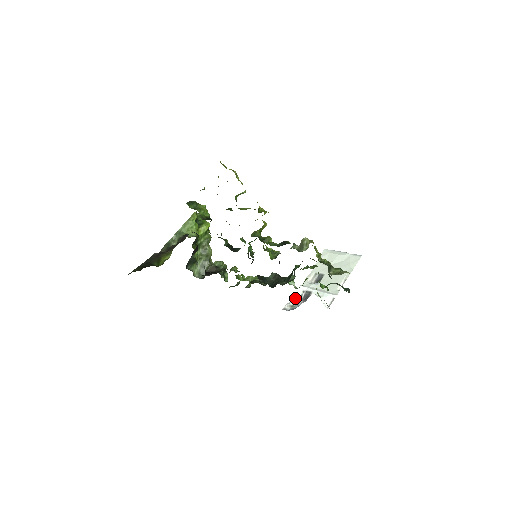
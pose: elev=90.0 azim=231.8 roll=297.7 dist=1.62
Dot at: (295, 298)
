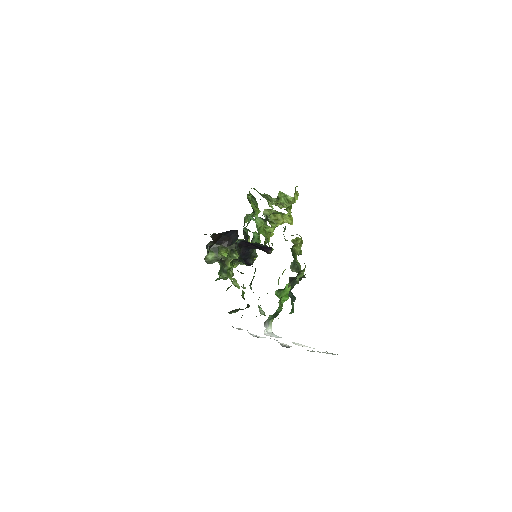
Dot at: (252, 334)
